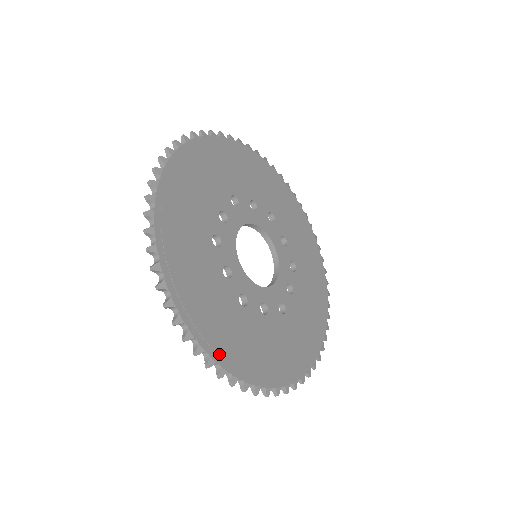
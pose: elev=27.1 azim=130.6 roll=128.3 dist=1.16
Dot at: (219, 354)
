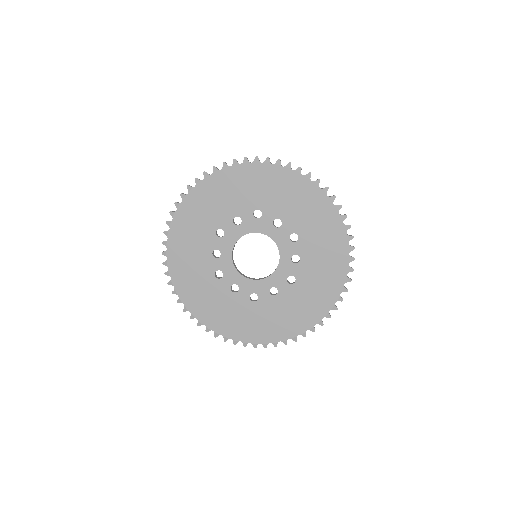
Dot at: (248, 338)
